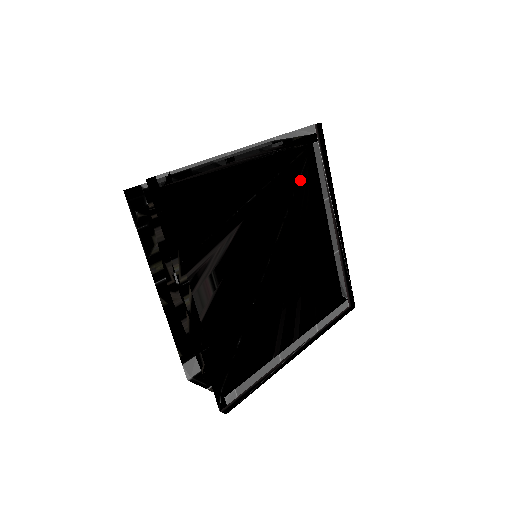
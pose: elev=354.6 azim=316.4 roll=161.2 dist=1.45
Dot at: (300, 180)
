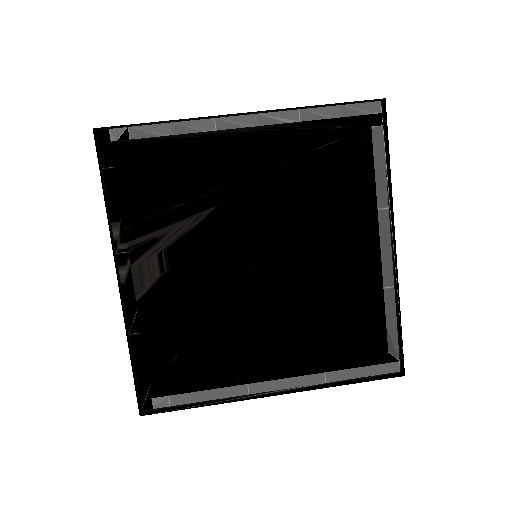
Dot at: (335, 173)
